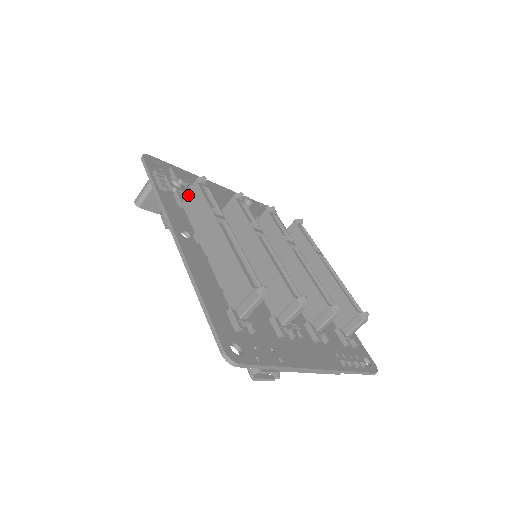
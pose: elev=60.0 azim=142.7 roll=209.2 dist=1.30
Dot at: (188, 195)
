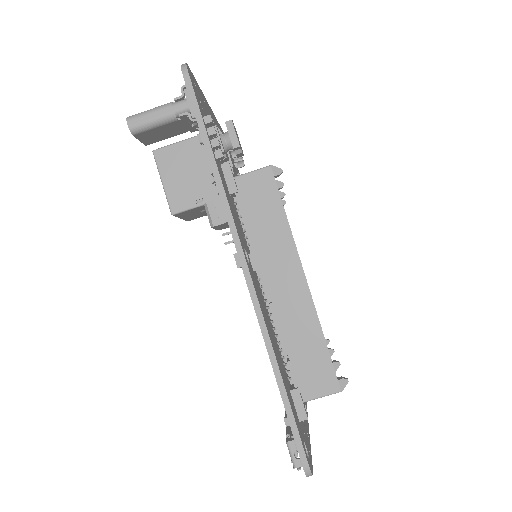
Dot at: (251, 185)
